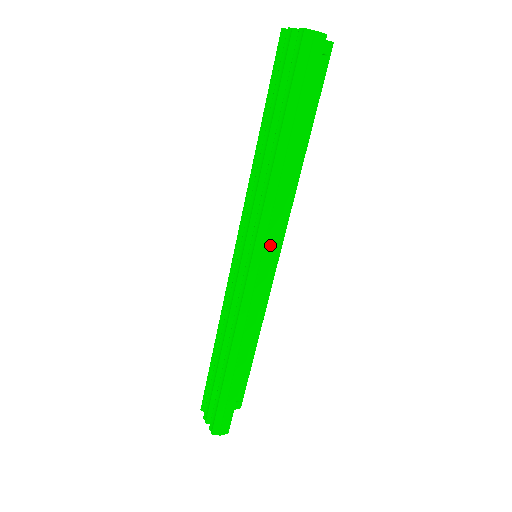
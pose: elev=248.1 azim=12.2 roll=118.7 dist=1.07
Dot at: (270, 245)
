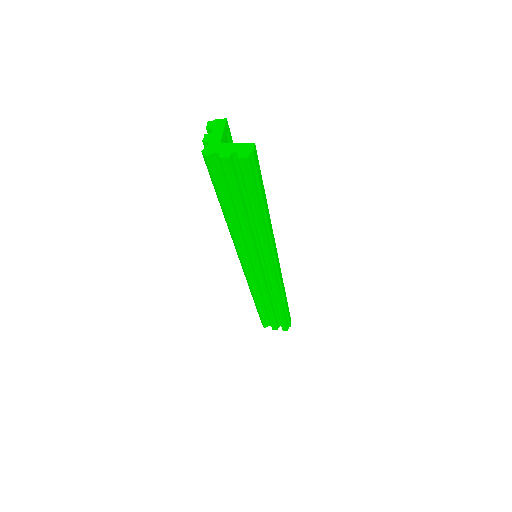
Dot at: (276, 252)
